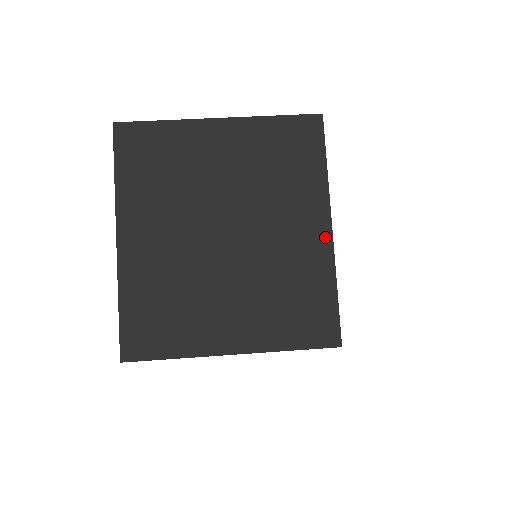
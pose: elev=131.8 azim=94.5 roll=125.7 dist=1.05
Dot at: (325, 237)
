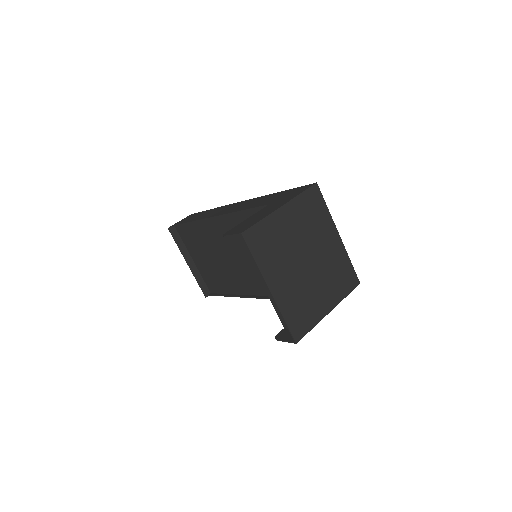
Dot at: (339, 241)
